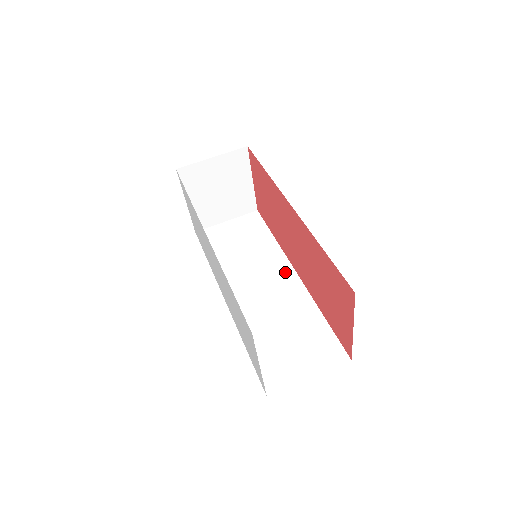
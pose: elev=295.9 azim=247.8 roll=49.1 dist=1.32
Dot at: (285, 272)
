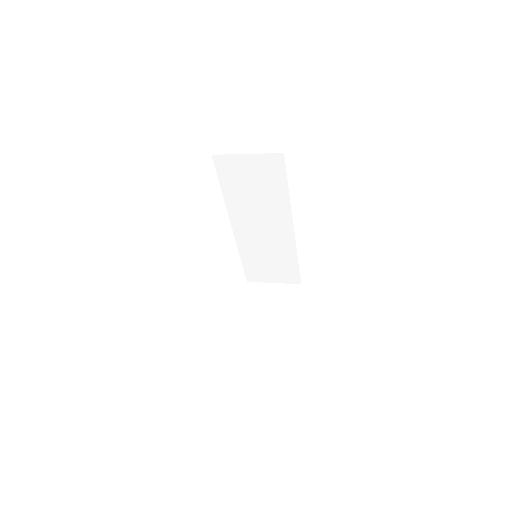
Dot at: occluded
